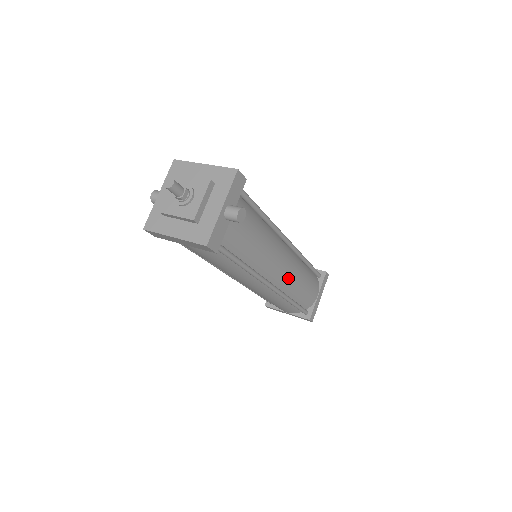
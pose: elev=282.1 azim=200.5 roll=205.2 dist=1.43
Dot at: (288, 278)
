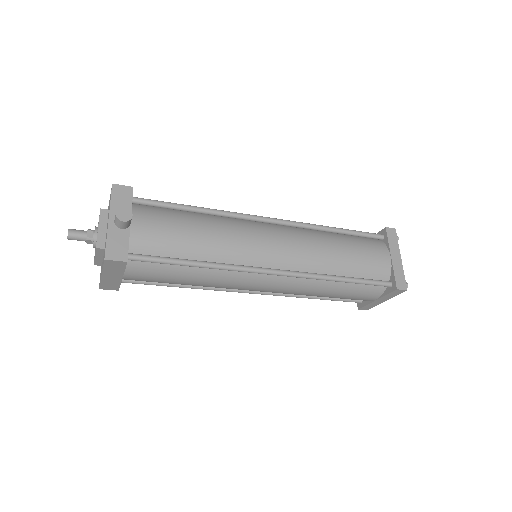
Dot at: (298, 254)
